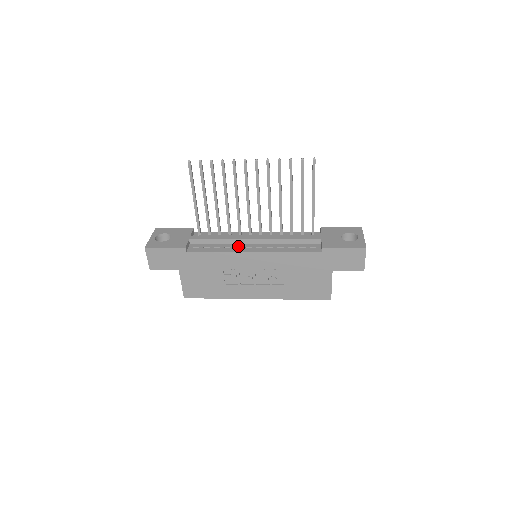
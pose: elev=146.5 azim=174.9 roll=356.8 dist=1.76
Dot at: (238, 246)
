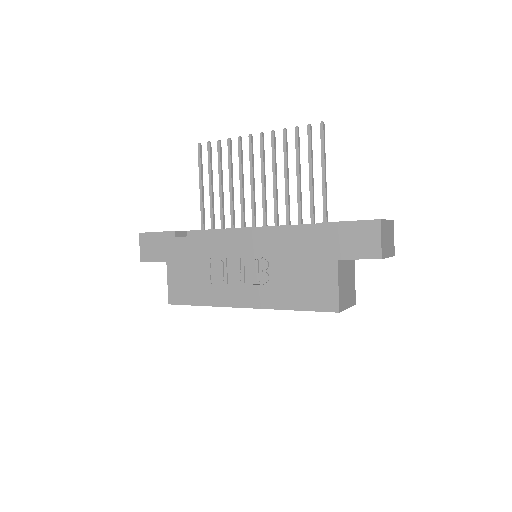
Dot at: occluded
